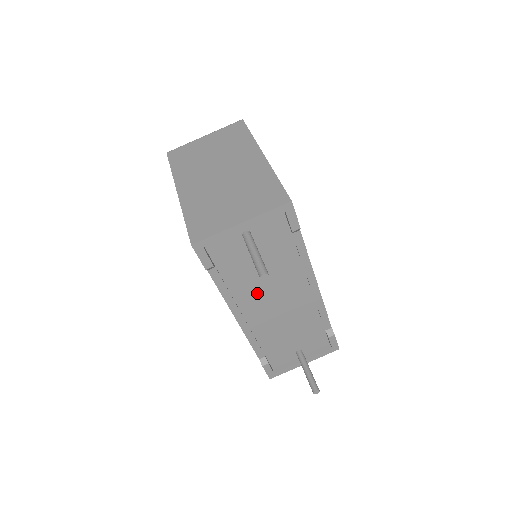
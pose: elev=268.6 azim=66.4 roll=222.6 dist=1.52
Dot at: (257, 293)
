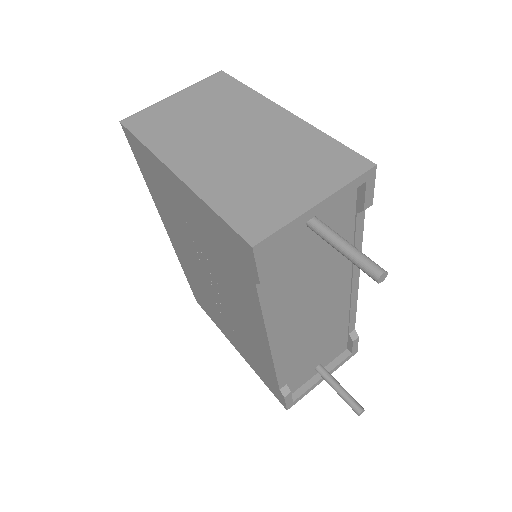
Dot at: (299, 304)
